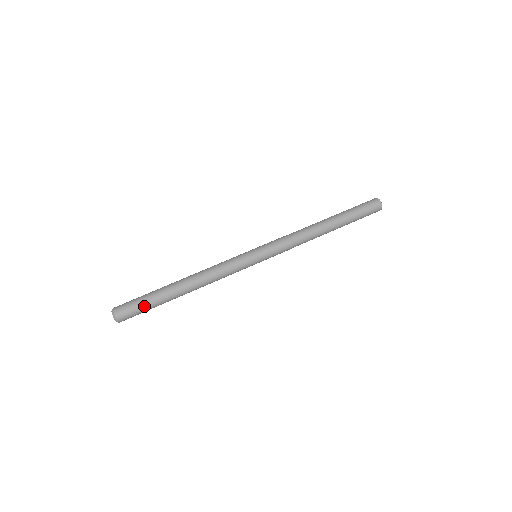
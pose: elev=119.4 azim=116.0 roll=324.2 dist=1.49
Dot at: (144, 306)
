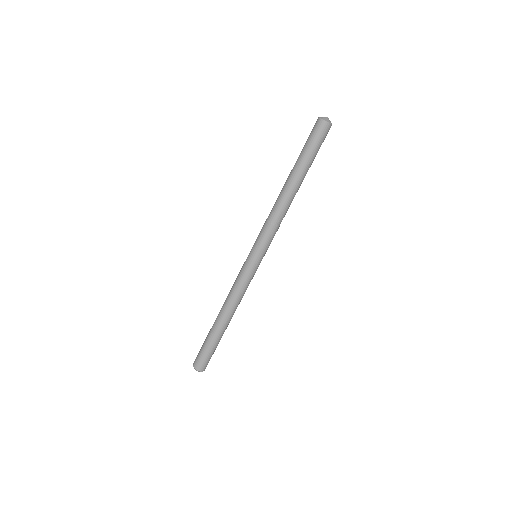
Dot at: (214, 351)
